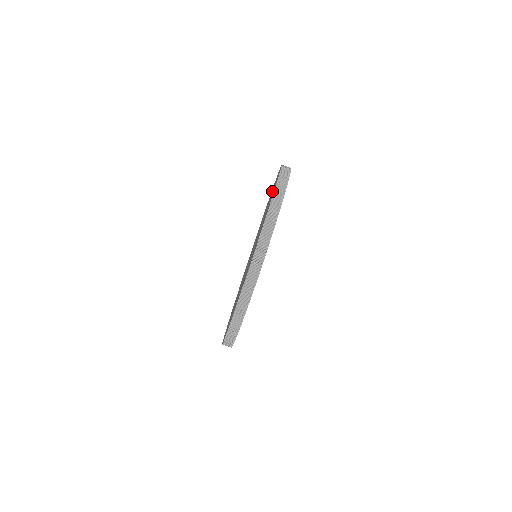
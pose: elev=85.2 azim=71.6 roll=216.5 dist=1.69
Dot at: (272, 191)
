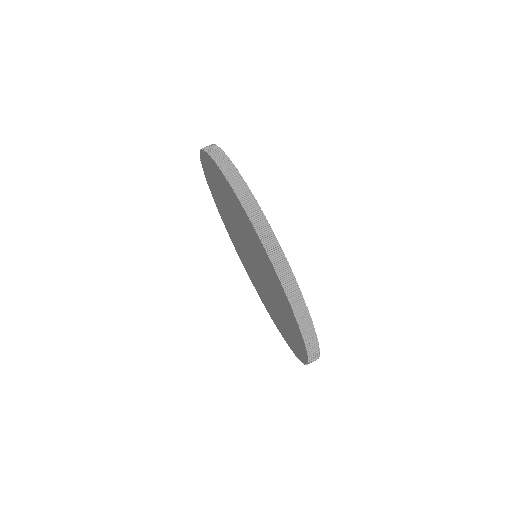
Dot at: (232, 237)
